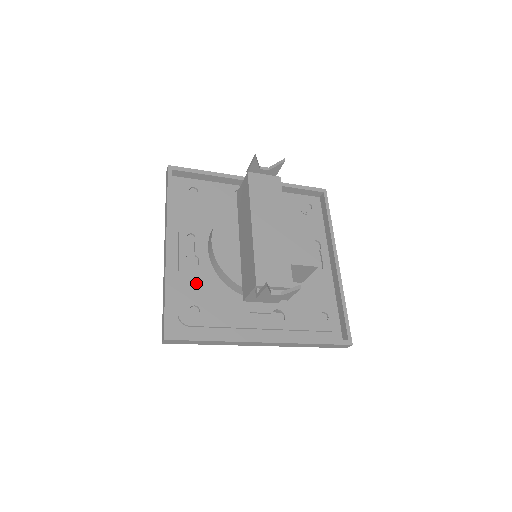
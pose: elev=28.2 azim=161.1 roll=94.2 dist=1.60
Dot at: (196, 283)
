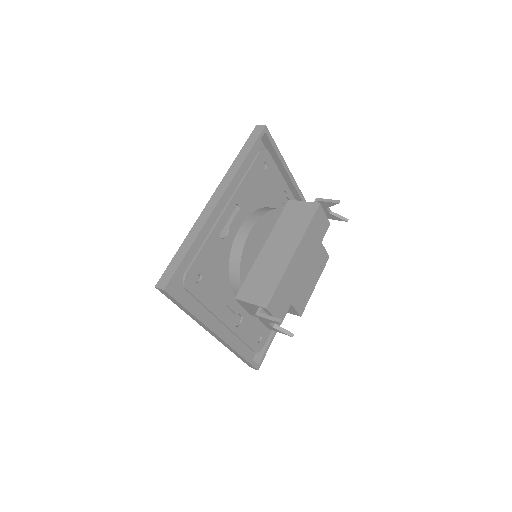
Dot at: (214, 254)
